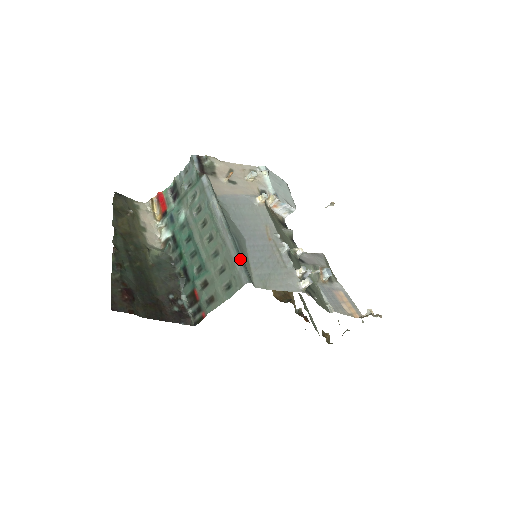
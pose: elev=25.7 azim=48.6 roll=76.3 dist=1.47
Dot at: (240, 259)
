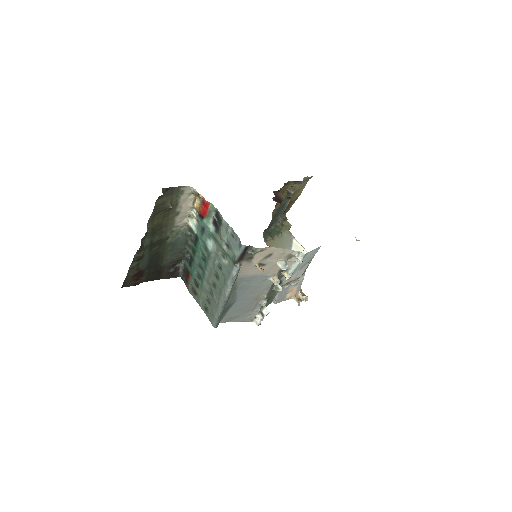
Dot at: (219, 318)
